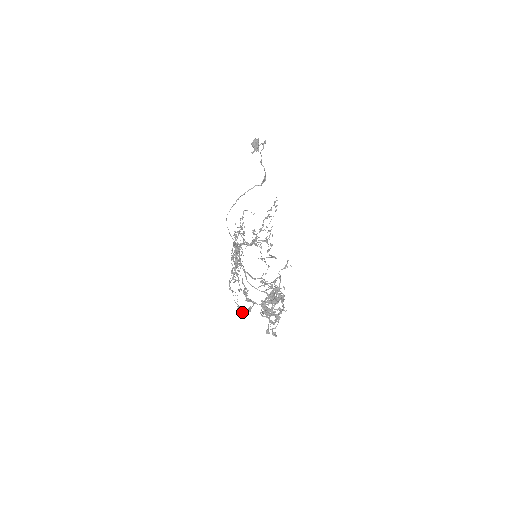
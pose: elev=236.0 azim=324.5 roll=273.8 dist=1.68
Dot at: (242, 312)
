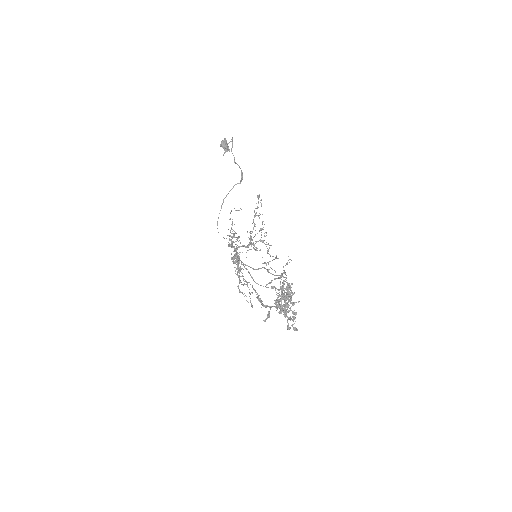
Dot at: (263, 320)
